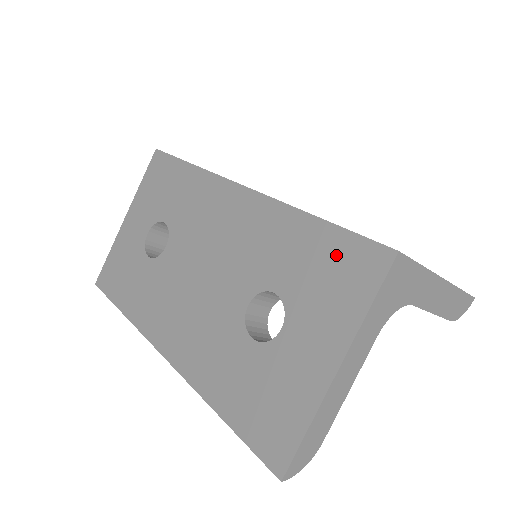
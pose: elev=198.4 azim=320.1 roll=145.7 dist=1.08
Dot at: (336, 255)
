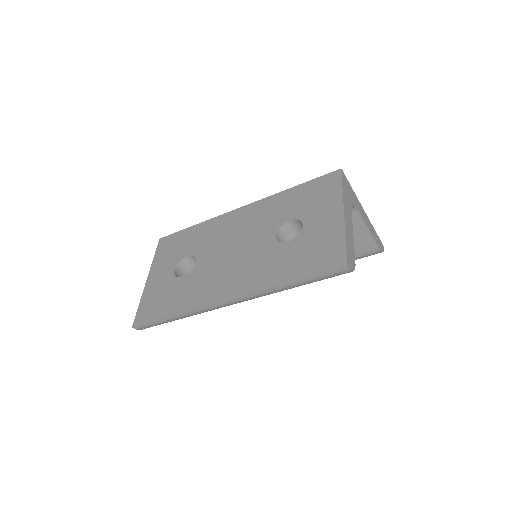
Dot at: (313, 188)
